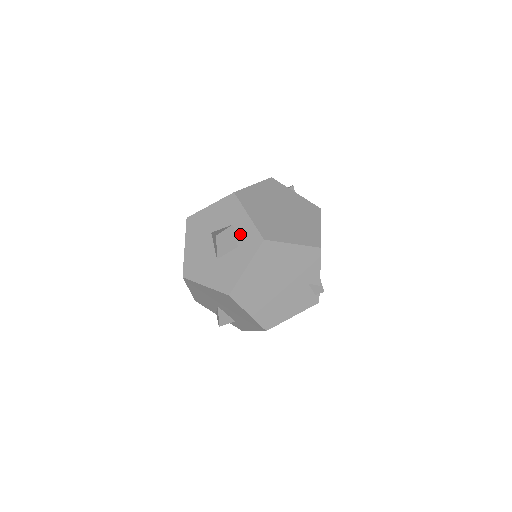
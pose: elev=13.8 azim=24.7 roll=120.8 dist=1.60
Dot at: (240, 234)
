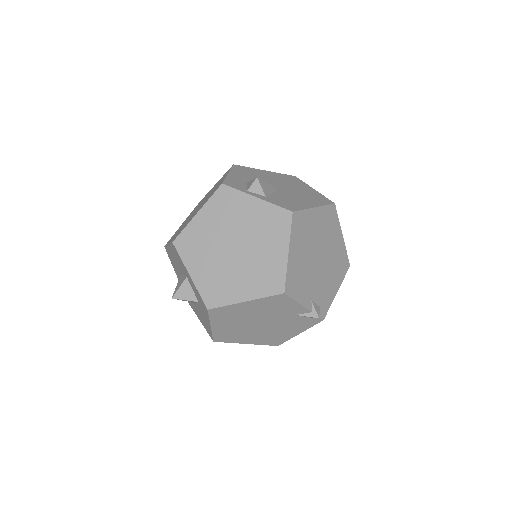
Dot at: (194, 291)
